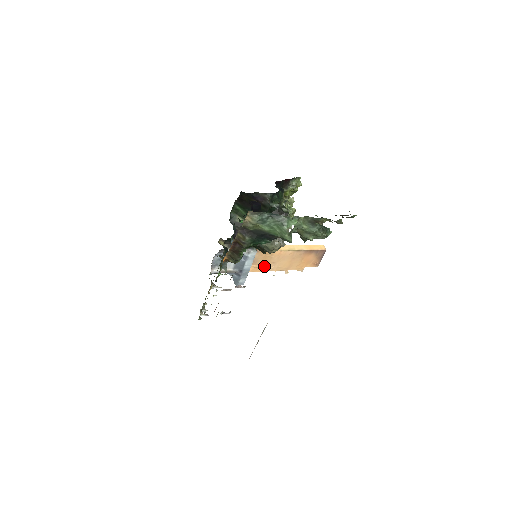
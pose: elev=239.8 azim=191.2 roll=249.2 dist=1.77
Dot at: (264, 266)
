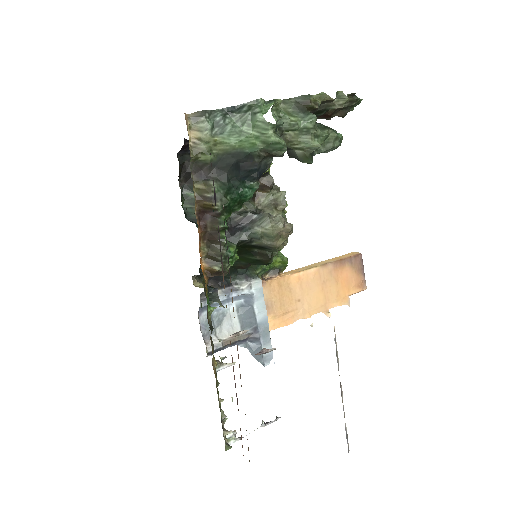
Dot at: (287, 312)
